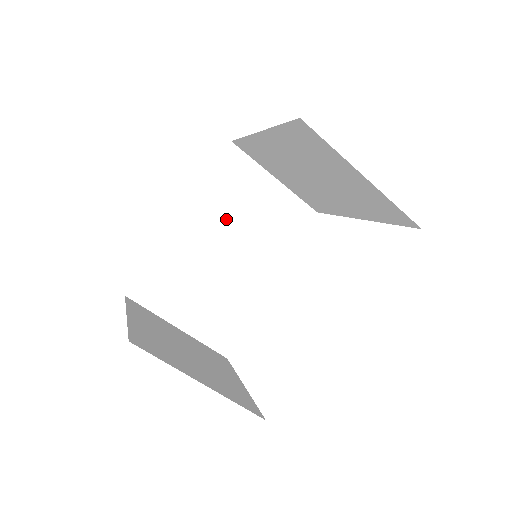
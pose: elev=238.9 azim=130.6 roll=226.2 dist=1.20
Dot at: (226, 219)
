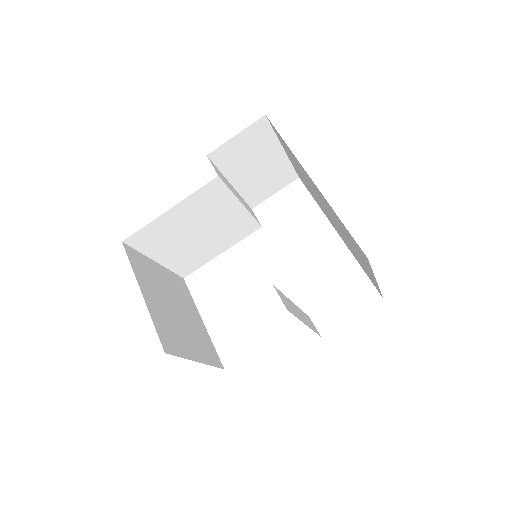
Dot at: (233, 193)
